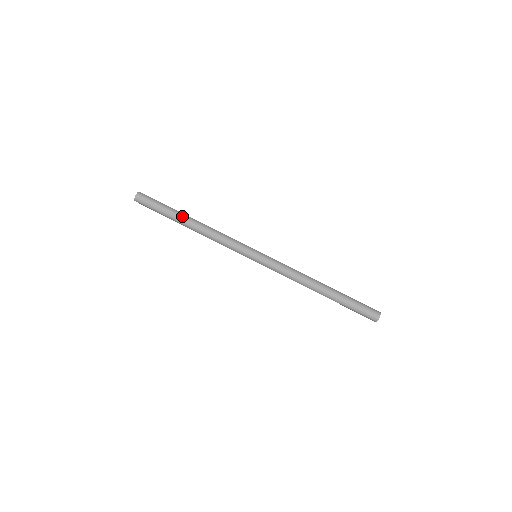
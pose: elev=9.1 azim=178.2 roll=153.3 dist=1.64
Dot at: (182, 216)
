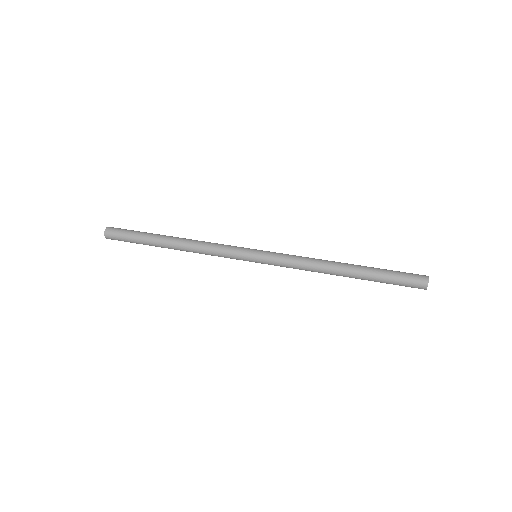
Dot at: (159, 244)
